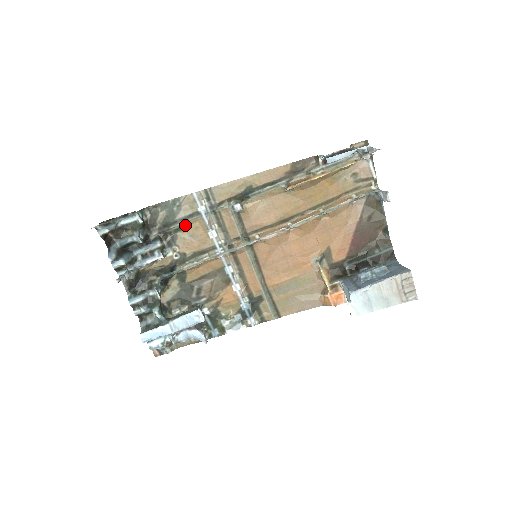
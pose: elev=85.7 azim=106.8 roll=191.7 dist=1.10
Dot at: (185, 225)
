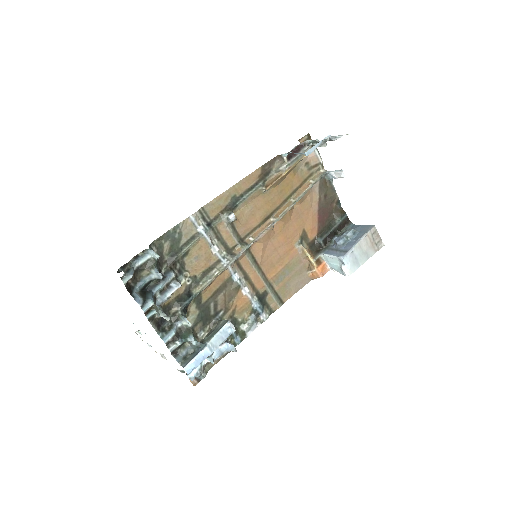
Dot at: (190, 249)
